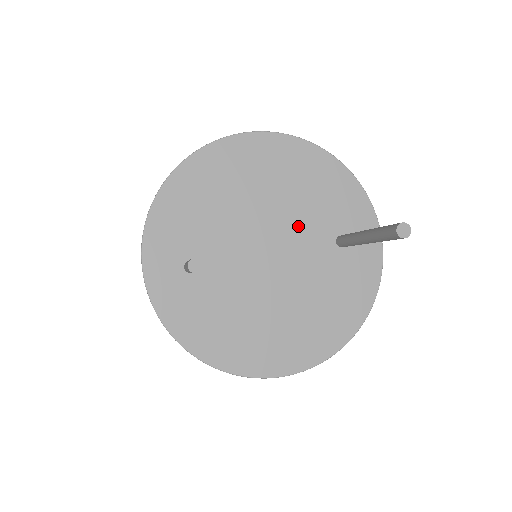
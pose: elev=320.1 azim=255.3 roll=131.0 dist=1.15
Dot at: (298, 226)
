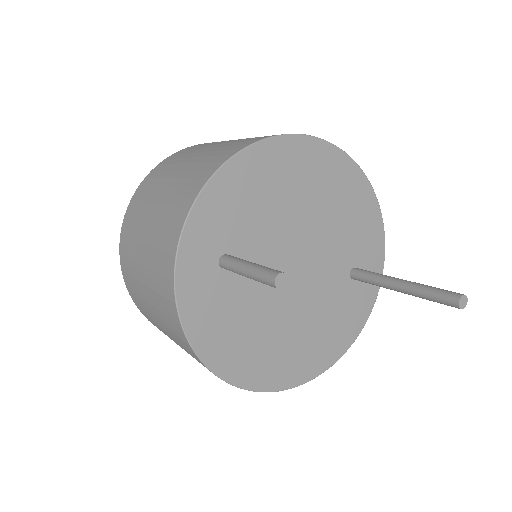
Dot at: (327, 248)
